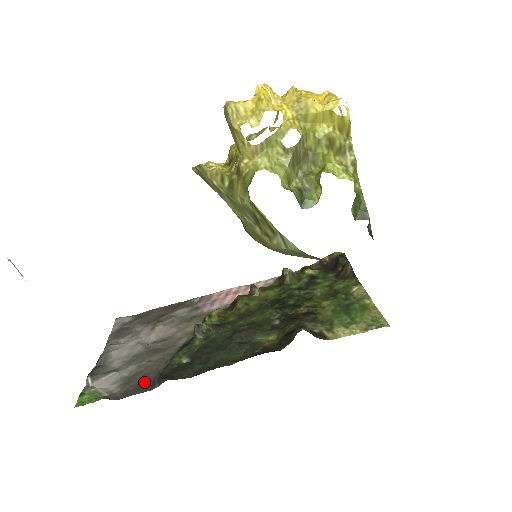
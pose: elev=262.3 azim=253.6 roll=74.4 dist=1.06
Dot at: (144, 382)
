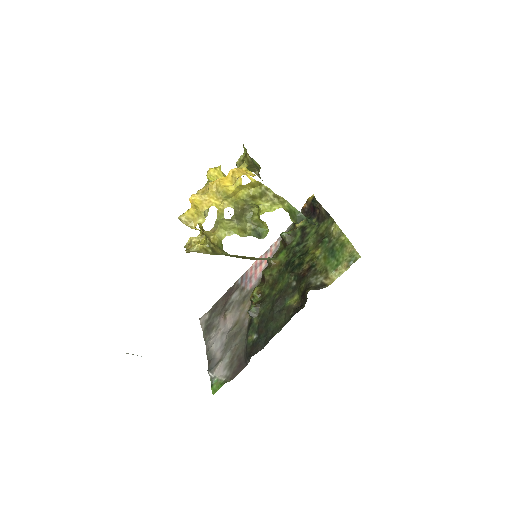
Dot at: (240, 362)
